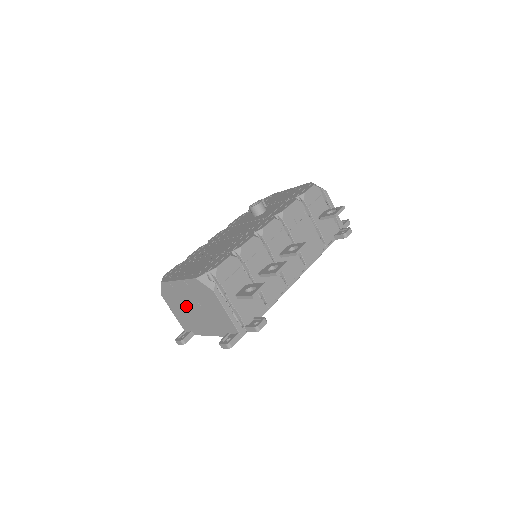
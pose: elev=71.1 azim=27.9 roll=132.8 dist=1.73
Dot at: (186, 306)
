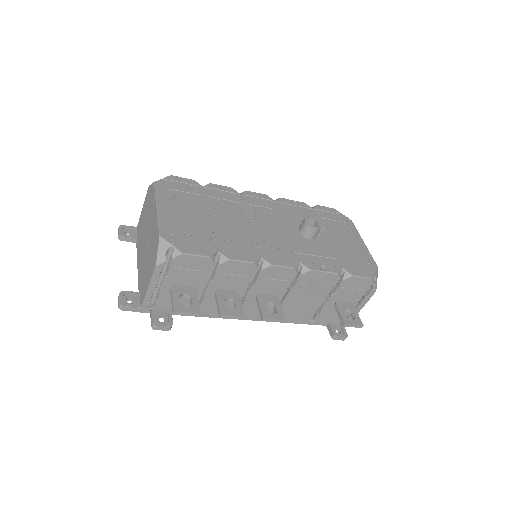
Dot at: (147, 226)
